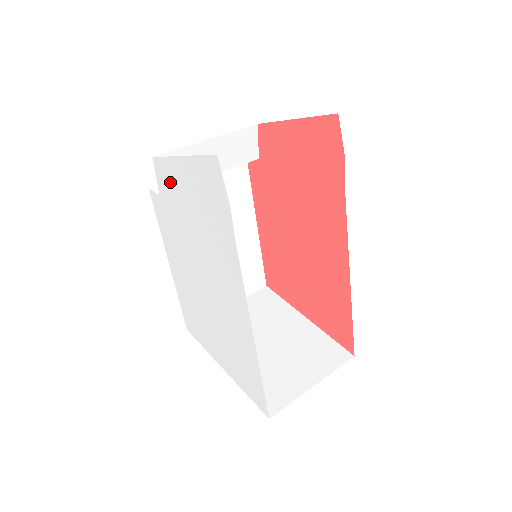
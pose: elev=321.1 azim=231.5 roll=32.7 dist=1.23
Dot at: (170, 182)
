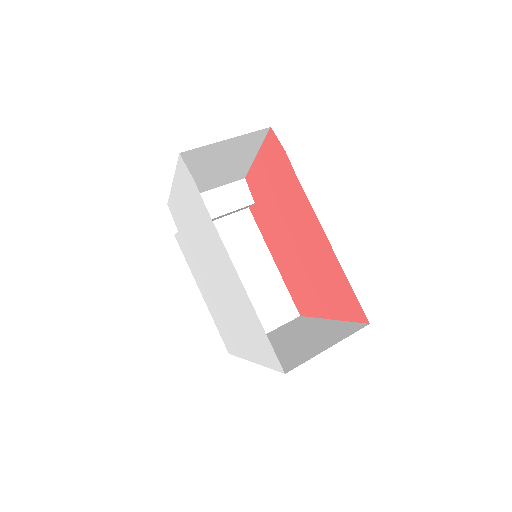
Dot at: (177, 211)
